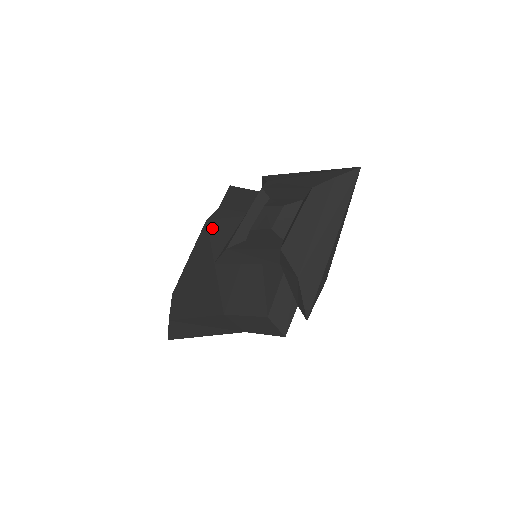
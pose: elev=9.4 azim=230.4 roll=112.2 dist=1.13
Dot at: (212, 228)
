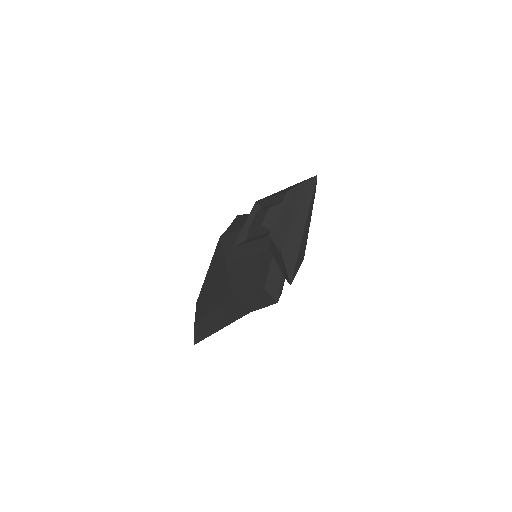
Dot at: (224, 241)
